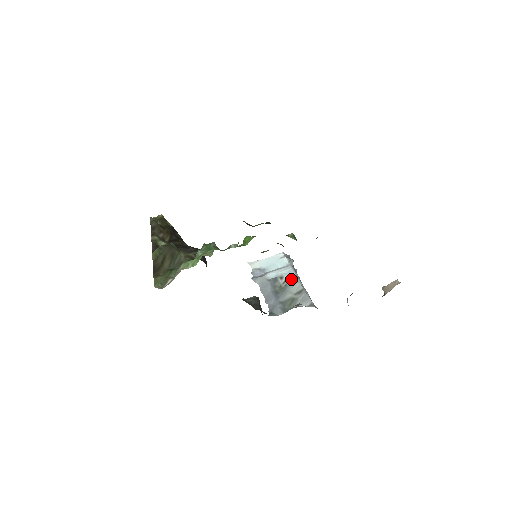
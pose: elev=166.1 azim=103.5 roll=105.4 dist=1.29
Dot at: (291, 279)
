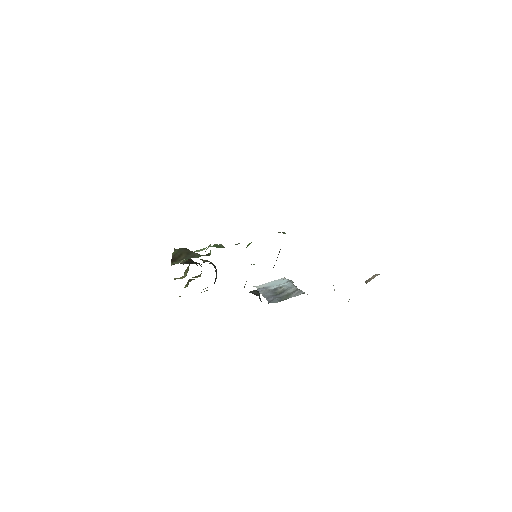
Dot at: (289, 287)
